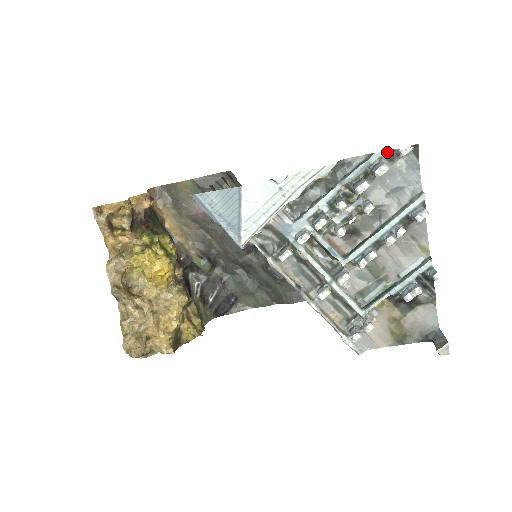
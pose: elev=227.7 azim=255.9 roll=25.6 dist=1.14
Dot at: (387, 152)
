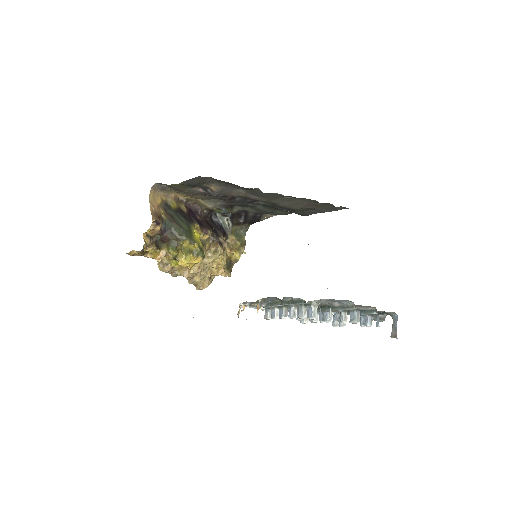
Dot at: (314, 302)
